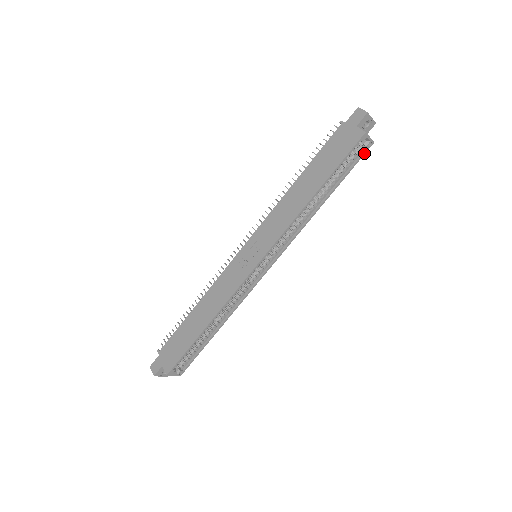
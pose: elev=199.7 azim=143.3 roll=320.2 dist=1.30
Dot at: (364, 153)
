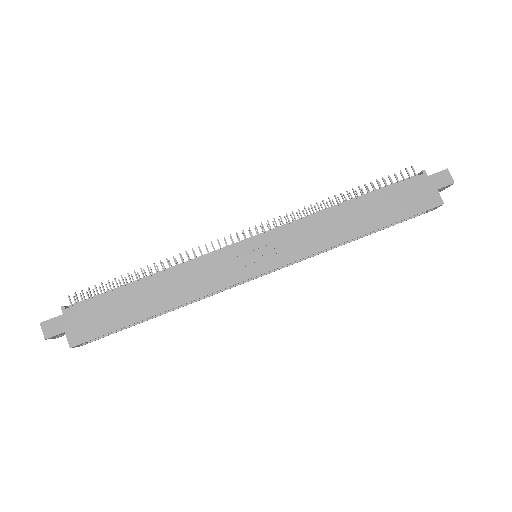
Dot at: occluded
